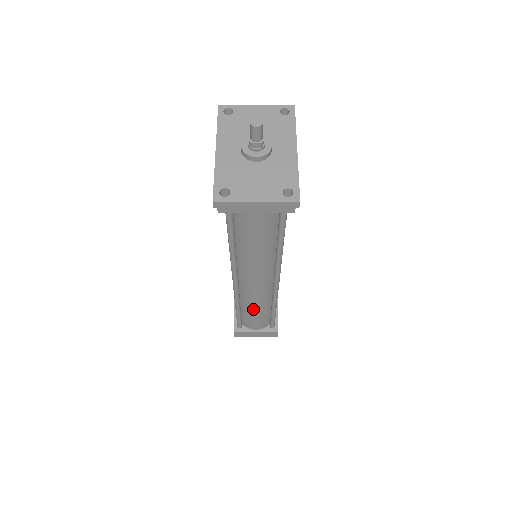
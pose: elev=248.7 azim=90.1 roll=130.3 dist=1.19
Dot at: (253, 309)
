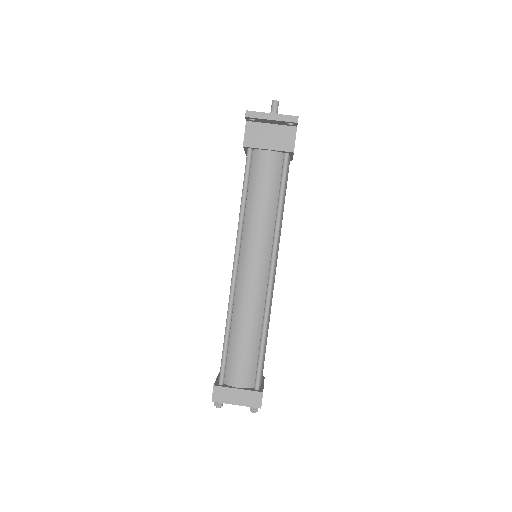
Dot at: (243, 327)
